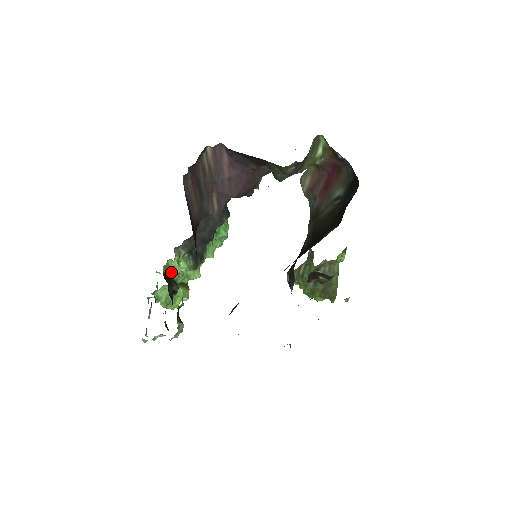
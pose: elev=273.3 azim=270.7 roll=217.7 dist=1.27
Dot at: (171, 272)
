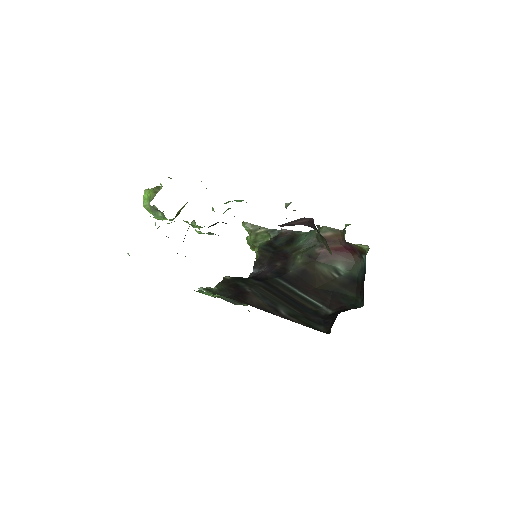
Dot at: (188, 228)
